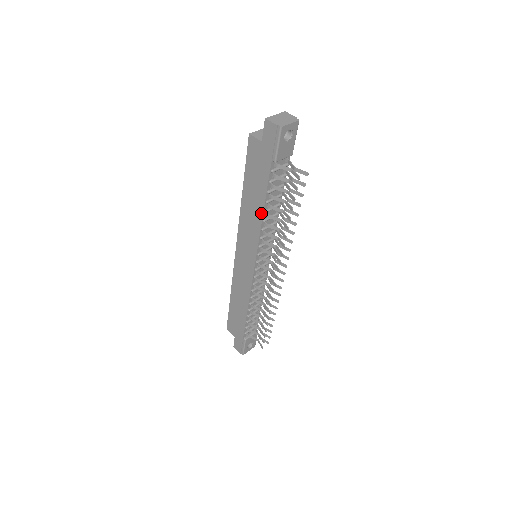
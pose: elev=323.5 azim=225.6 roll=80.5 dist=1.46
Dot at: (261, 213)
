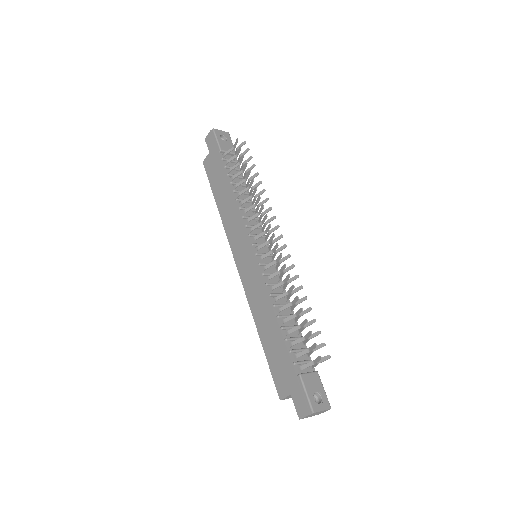
Dot at: (231, 195)
